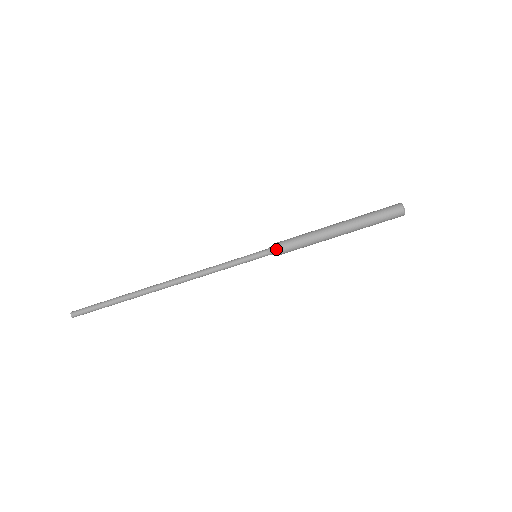
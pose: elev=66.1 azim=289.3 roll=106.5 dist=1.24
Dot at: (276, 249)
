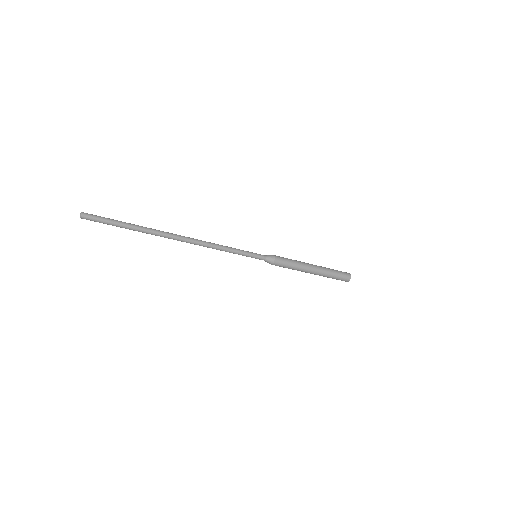
Dot at: (273, 260)
